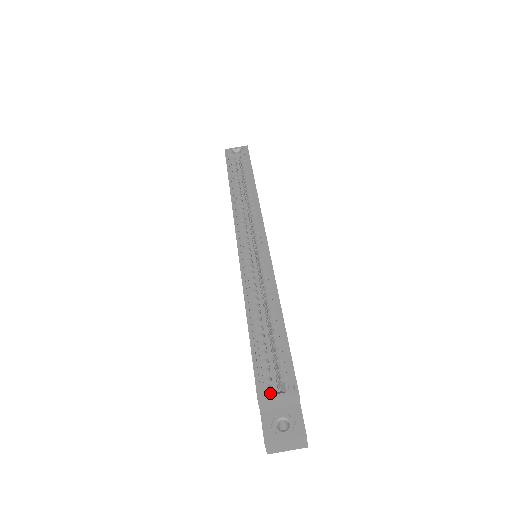
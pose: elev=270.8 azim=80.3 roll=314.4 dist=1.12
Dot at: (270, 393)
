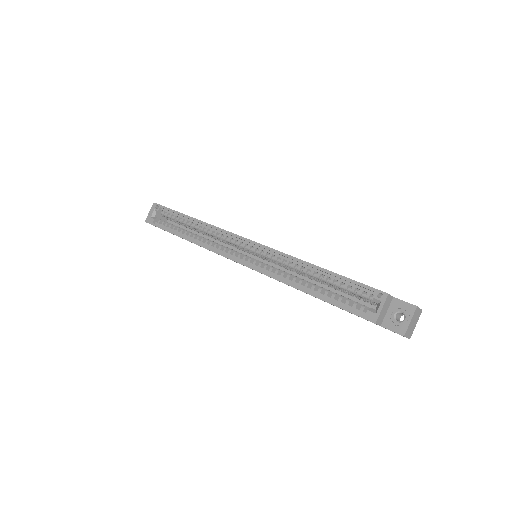
Dot at: (375, 312)
